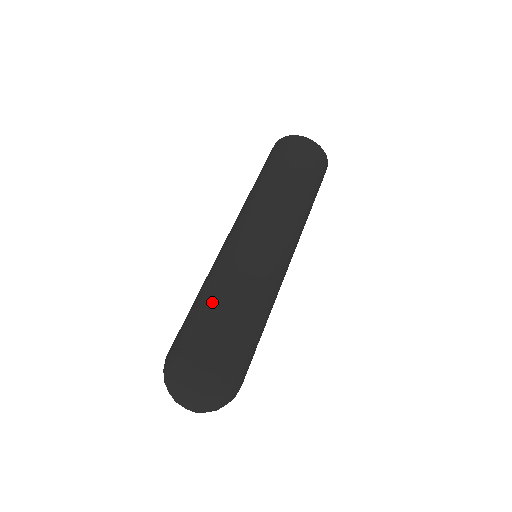
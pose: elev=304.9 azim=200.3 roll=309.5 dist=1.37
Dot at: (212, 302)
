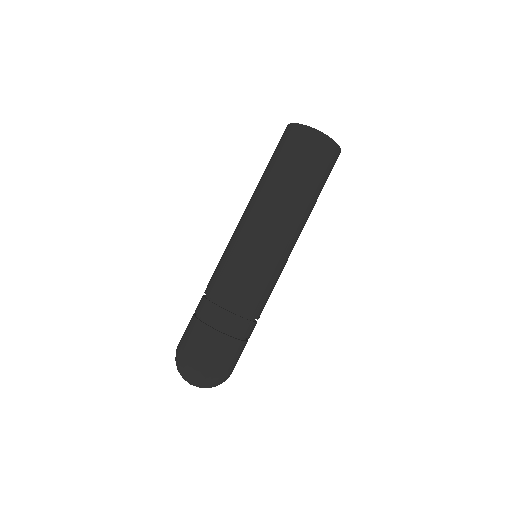
Dot at: (197, 306)
